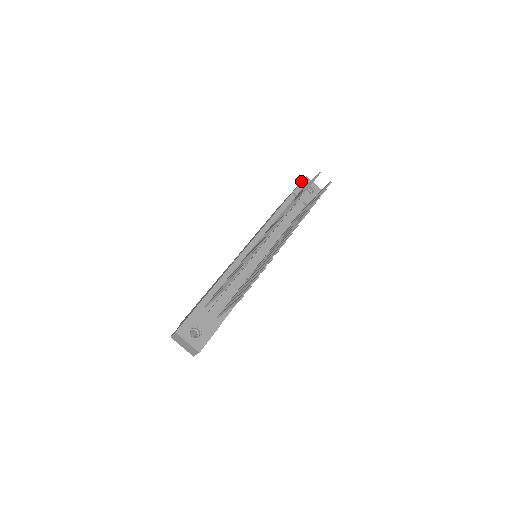
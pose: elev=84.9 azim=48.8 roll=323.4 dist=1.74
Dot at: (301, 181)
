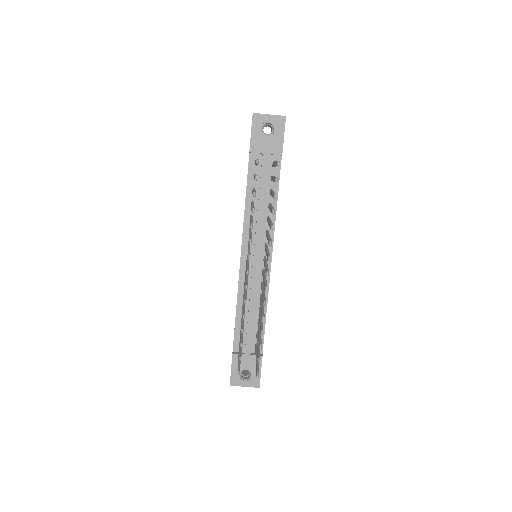
Dot at: occluded
